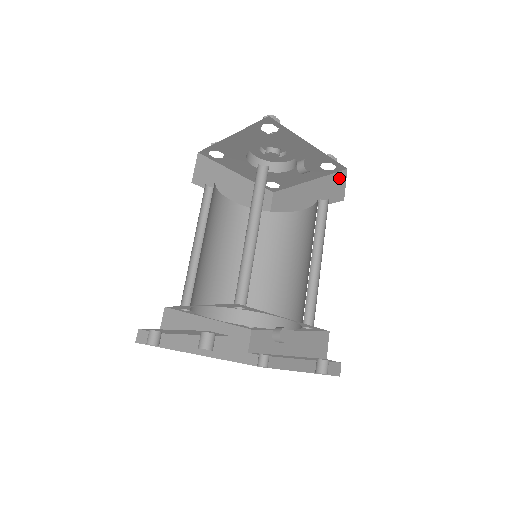
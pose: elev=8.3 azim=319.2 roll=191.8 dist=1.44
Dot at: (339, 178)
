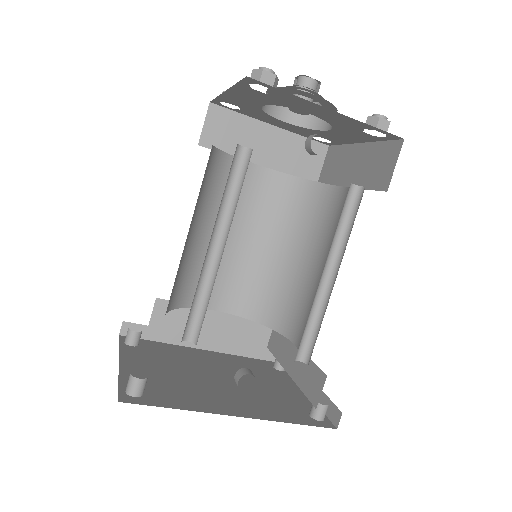
Dot at: (391, 151)
